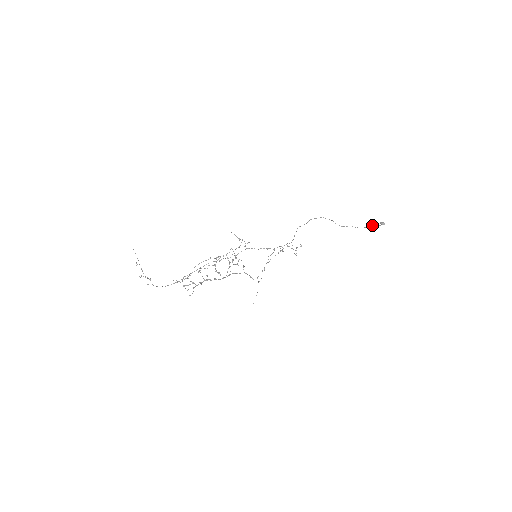
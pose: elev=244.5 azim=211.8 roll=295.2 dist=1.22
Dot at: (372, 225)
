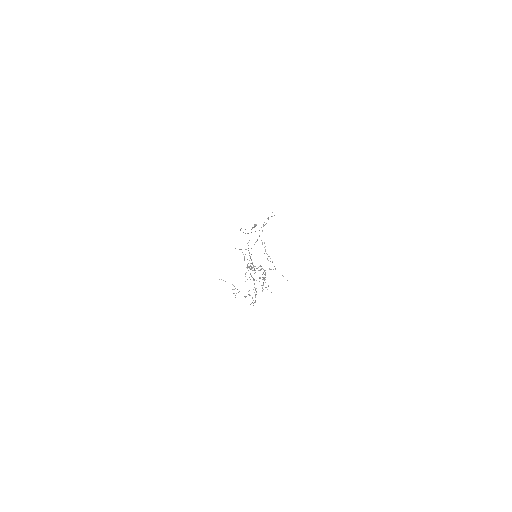
Dot at: occluded
